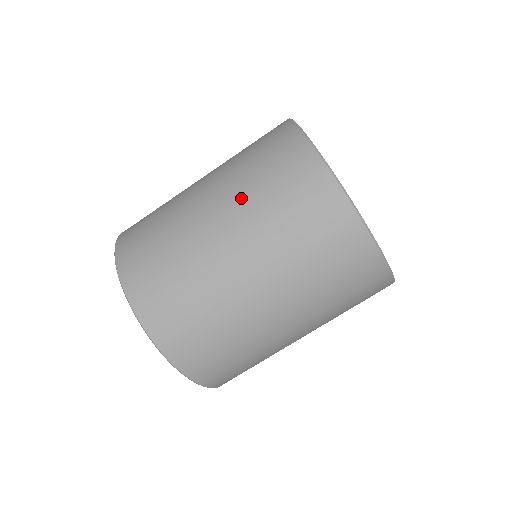
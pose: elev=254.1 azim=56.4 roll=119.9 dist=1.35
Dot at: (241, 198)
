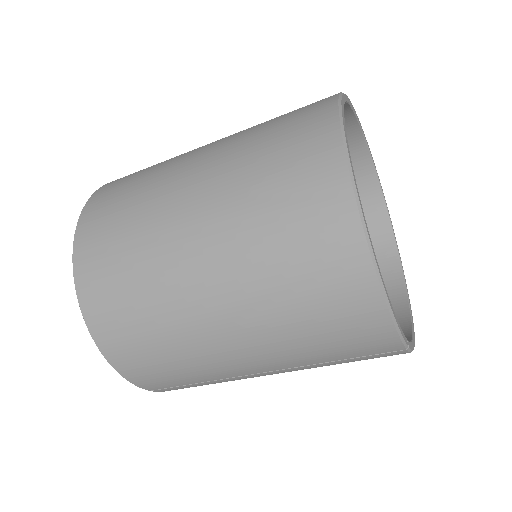
Dot at: (235, 226)
